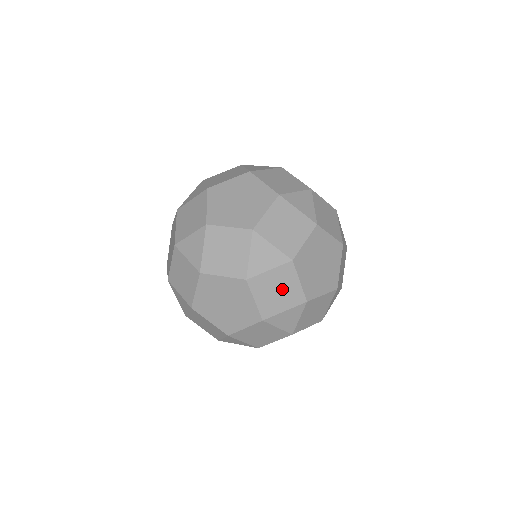
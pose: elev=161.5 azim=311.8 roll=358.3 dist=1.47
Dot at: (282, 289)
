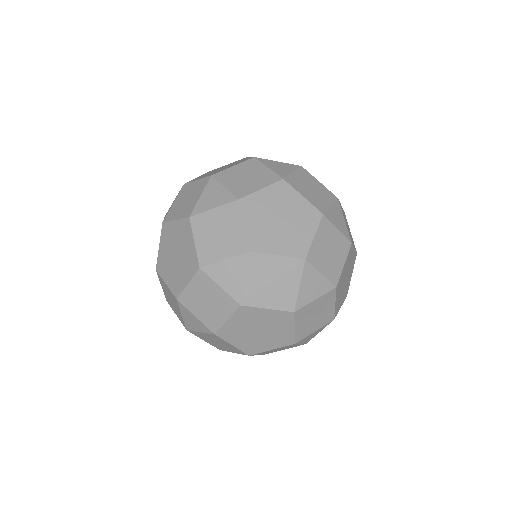
Dot at: (224, 232)
